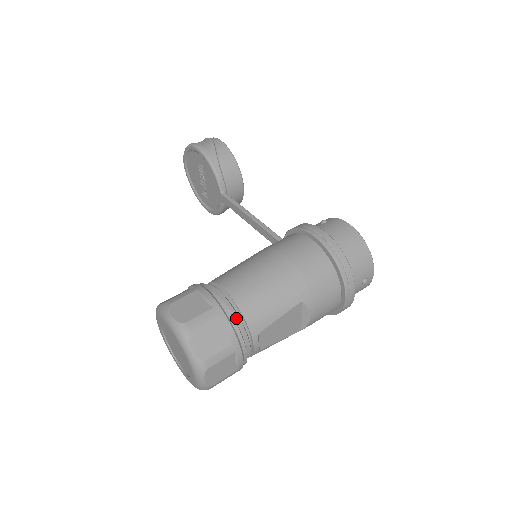
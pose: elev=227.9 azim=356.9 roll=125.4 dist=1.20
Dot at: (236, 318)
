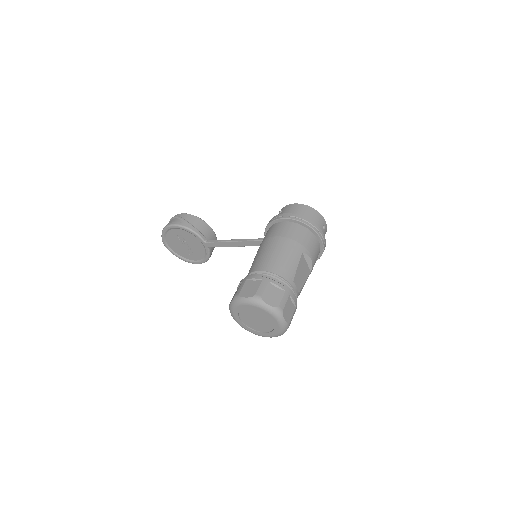
Dot at: (277, 279)
